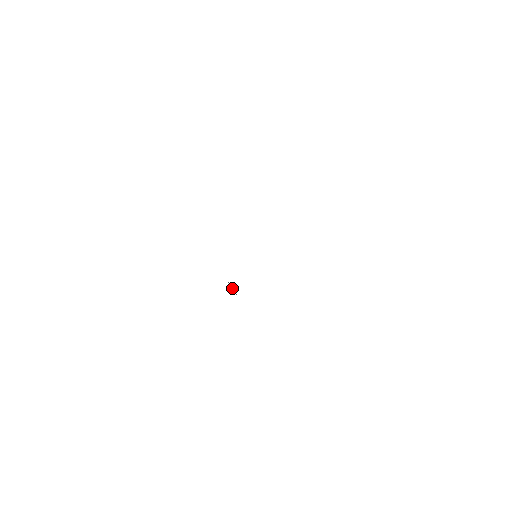
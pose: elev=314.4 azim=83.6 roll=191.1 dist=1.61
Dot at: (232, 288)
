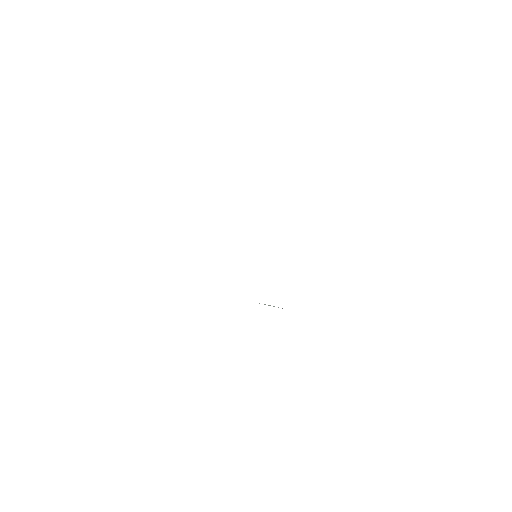
Dot at: occluded
